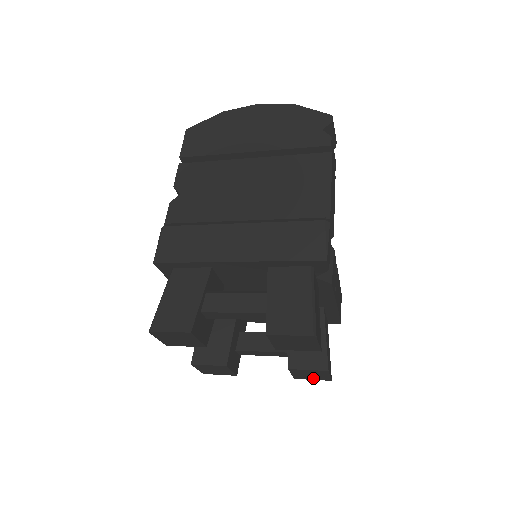
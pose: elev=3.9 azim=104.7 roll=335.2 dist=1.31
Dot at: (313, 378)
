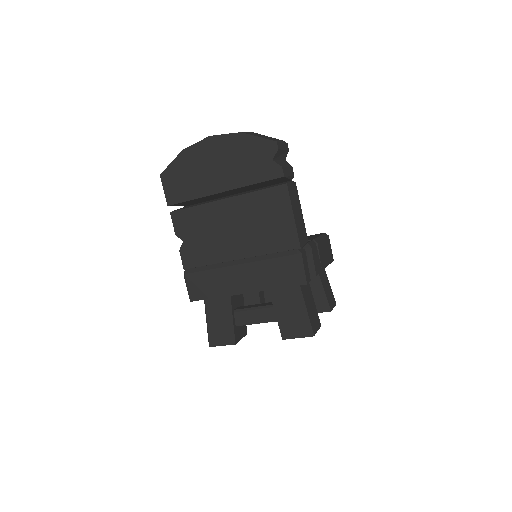
Dot at: occluded
